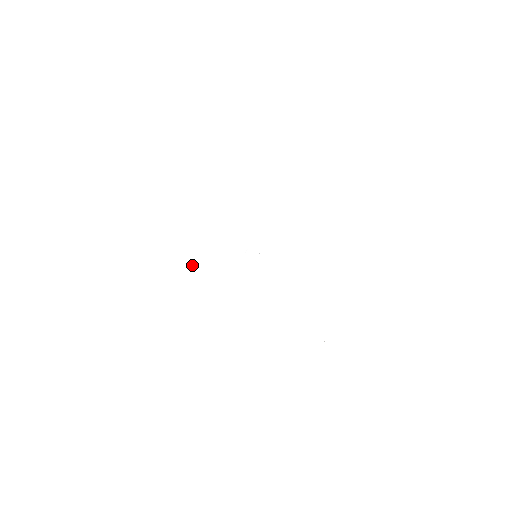
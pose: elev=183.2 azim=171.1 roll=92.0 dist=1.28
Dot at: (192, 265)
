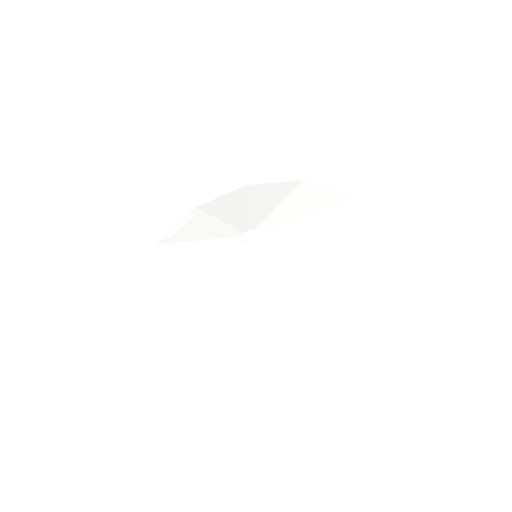
Dot at: (198, 308)
